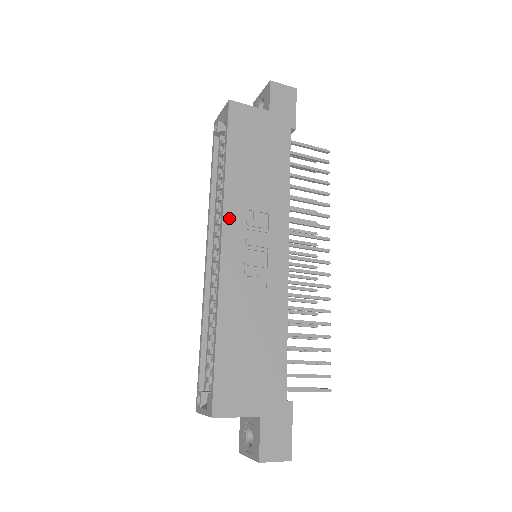
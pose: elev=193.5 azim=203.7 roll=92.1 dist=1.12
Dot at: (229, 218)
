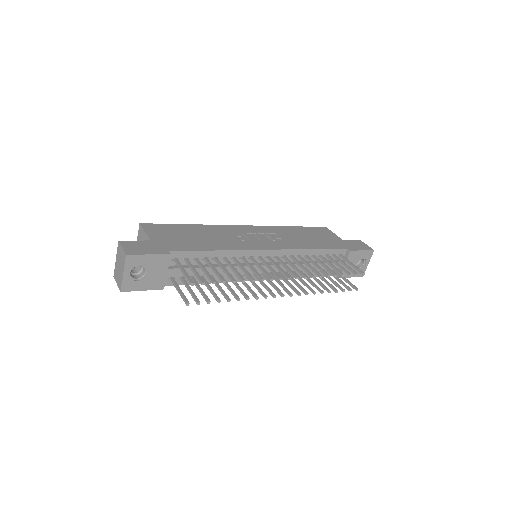
Dot at: (263, 228)
